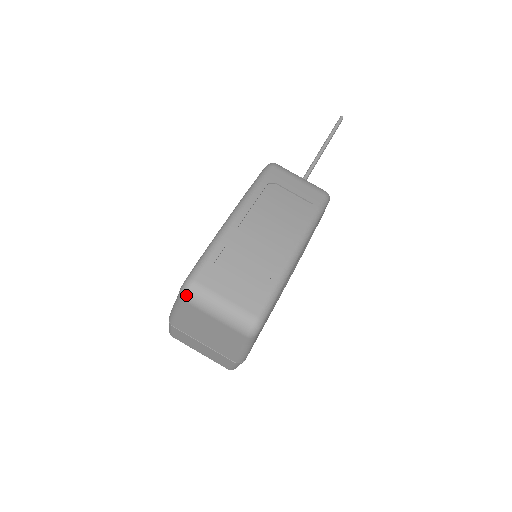
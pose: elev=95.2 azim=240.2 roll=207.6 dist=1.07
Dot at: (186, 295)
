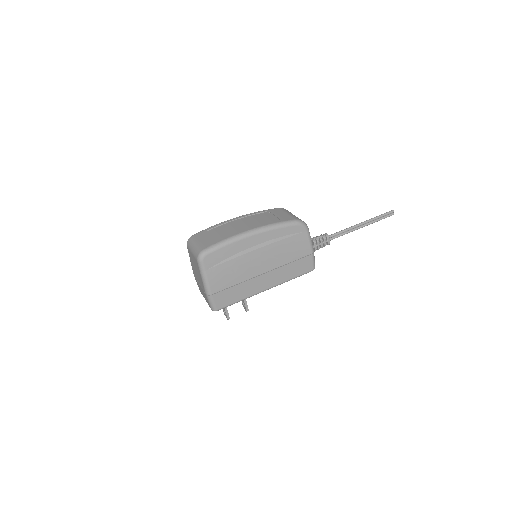
Dot at: (187, 242)
